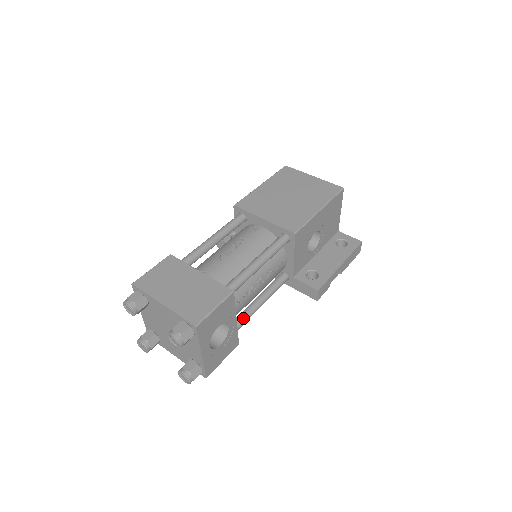
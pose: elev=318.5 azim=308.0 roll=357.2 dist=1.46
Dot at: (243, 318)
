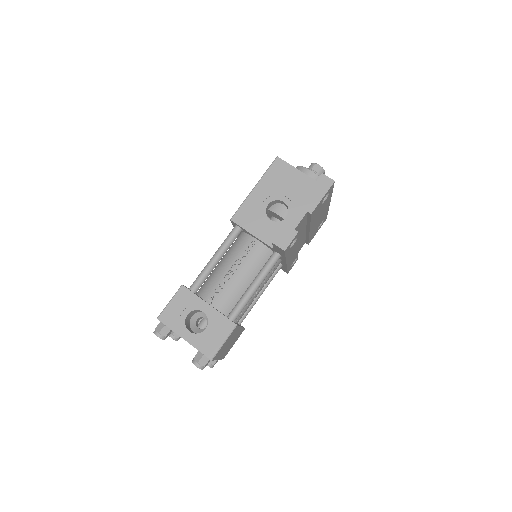
Dot at: (237, 304)
